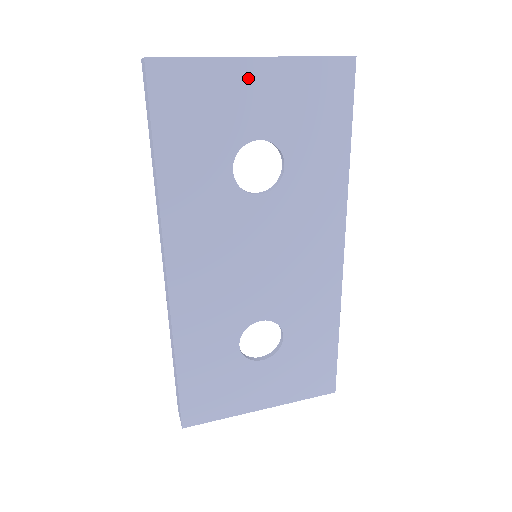
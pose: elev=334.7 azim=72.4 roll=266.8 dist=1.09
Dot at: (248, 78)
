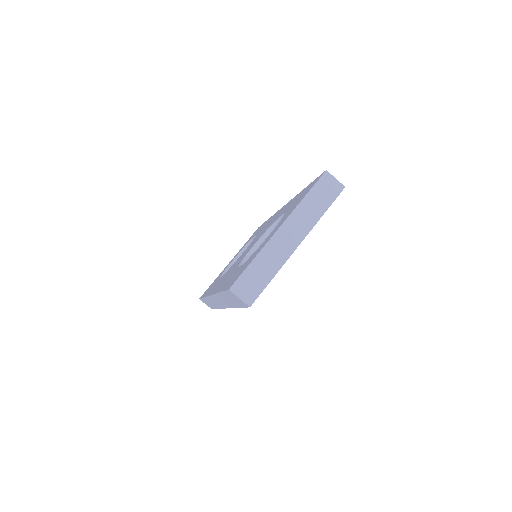
Dot at: occluded
